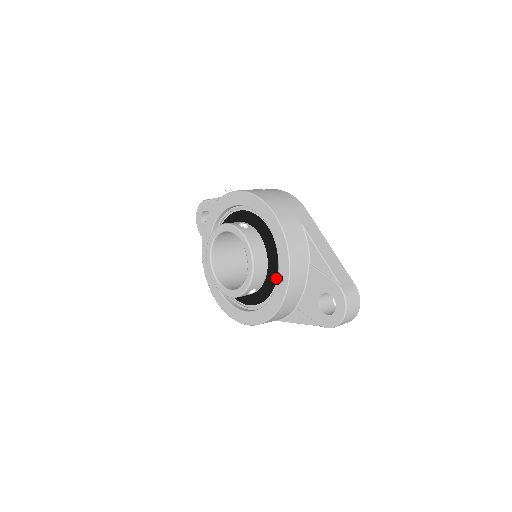
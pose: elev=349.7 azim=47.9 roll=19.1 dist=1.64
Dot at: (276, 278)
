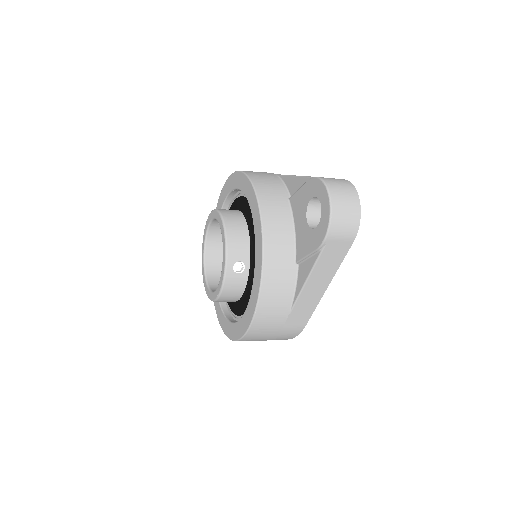
Dot at: occluded
